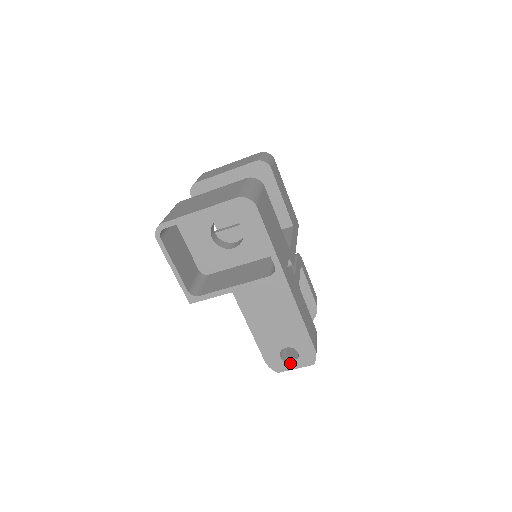
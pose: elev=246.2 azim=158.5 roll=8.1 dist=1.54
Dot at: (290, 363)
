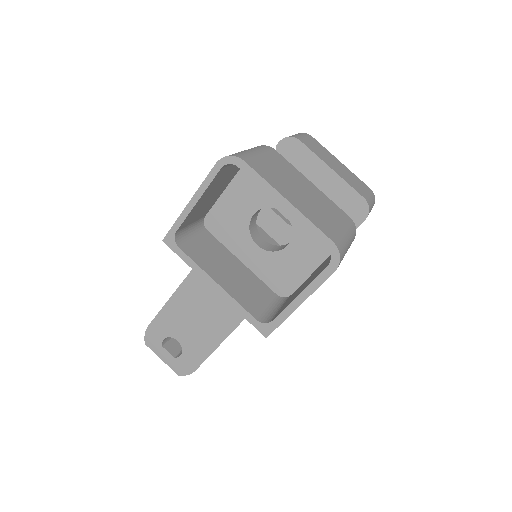
Dot at: (164, 352)
